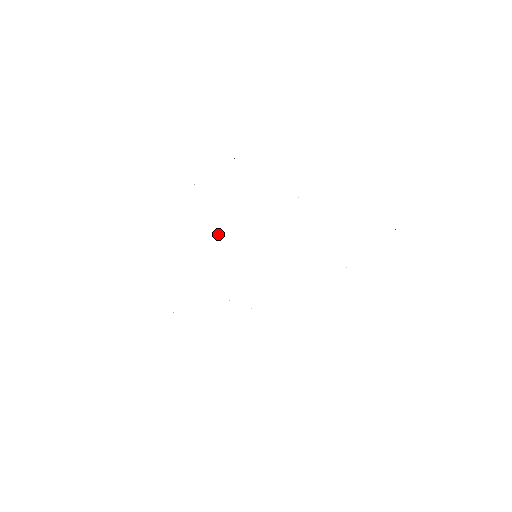
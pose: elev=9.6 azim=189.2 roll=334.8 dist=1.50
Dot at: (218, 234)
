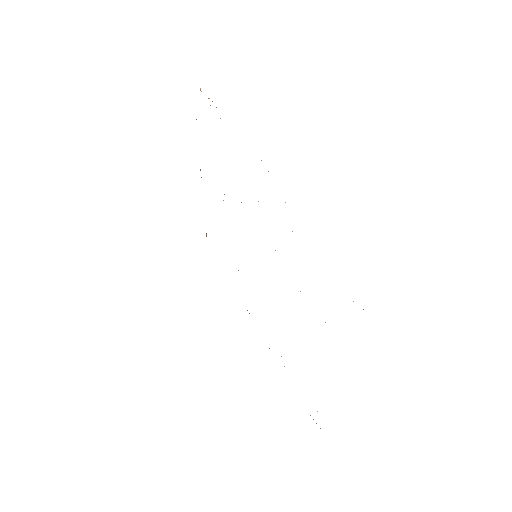
Dot at: occluded
